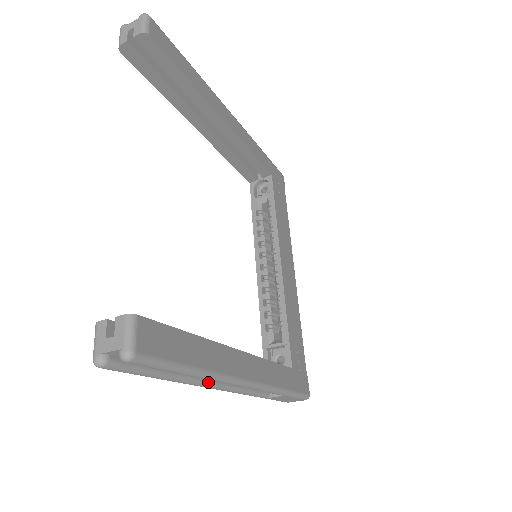
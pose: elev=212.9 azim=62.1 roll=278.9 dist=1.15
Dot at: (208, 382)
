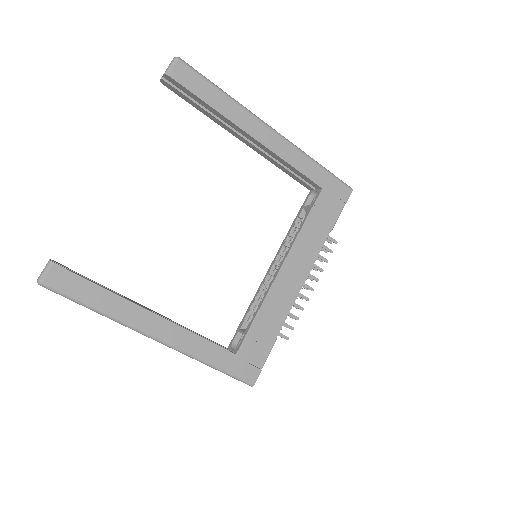
Dot at: occluded
